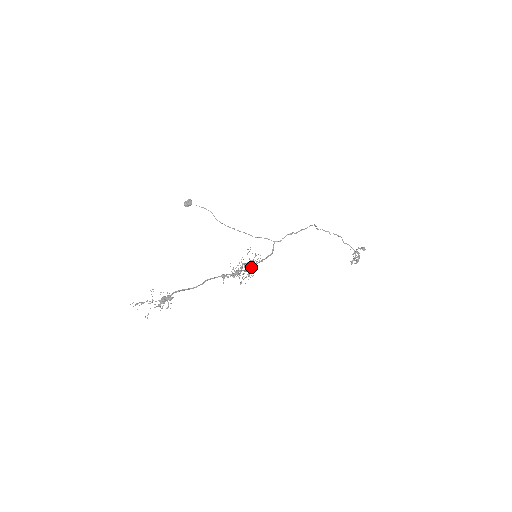
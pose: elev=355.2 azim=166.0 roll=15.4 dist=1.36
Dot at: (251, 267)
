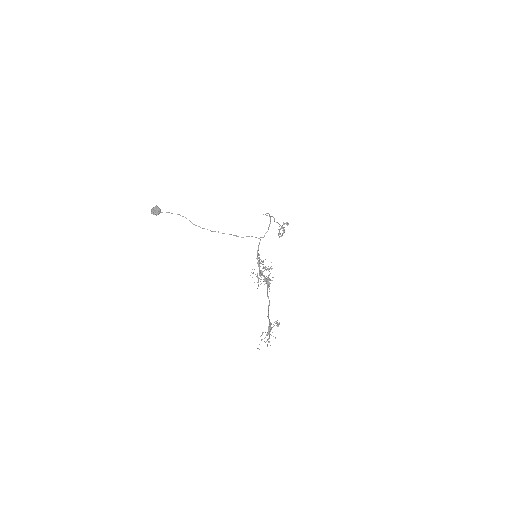
Dot at: (259, 268)
